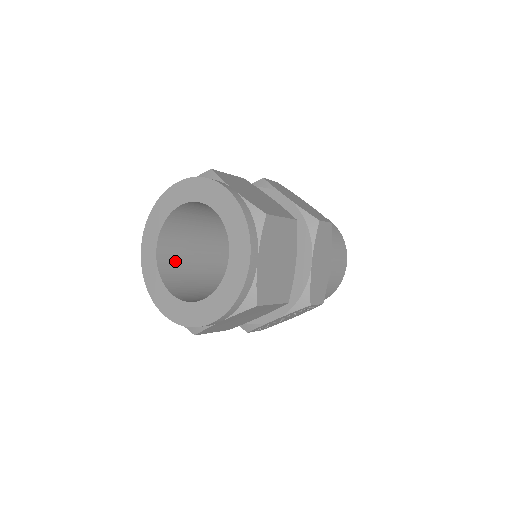
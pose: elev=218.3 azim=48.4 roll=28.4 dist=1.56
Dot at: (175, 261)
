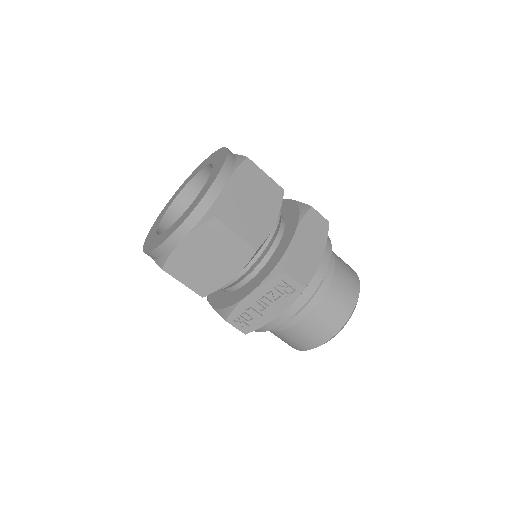
Dot at: occluded
